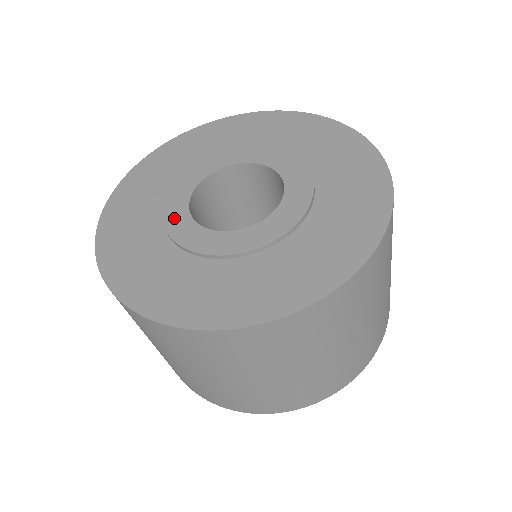
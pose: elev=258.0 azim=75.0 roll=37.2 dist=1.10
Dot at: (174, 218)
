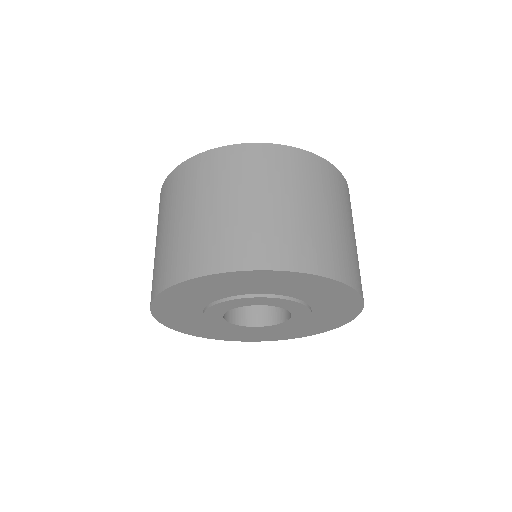
Dot at: (213, 312)
